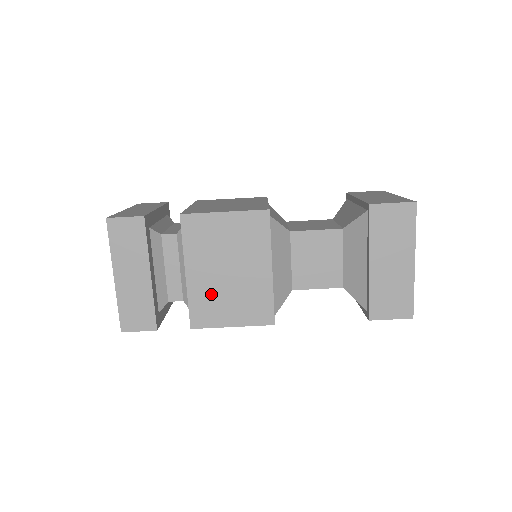
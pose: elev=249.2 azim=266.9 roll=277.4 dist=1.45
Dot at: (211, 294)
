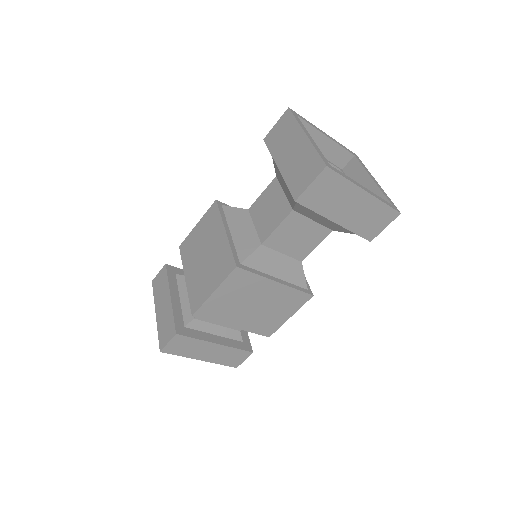
Dot at: (259, 320)
